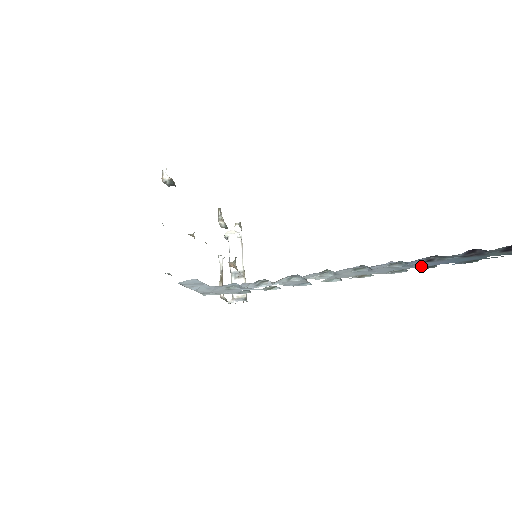
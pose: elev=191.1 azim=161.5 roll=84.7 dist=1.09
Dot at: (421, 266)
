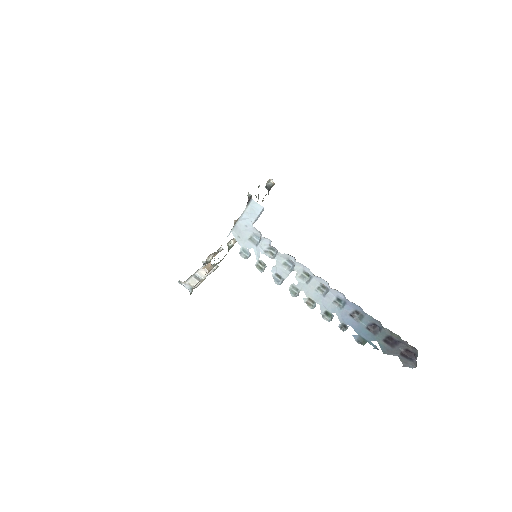
Dot at: (342, 320)
